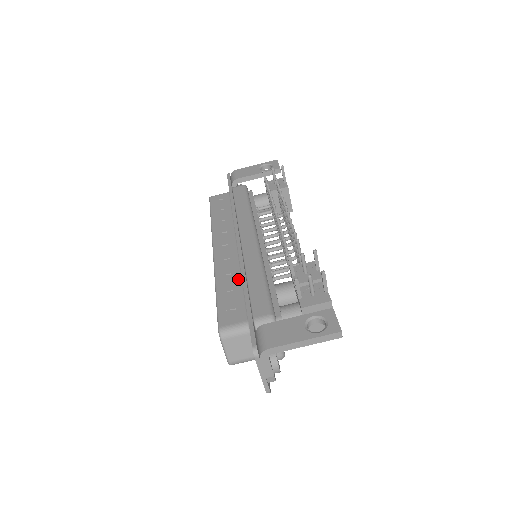
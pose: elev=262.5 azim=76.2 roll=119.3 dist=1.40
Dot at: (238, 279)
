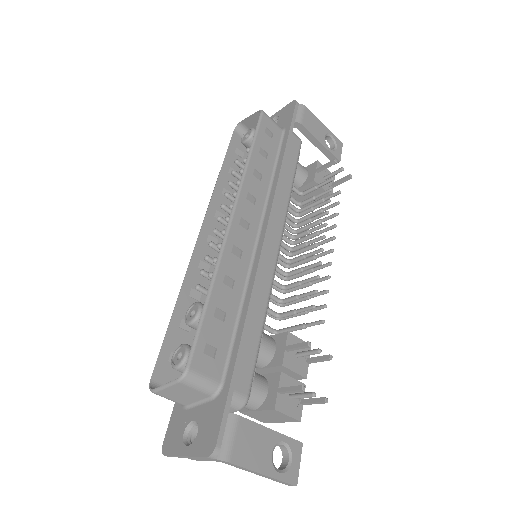
Dot at: (238, 299)
